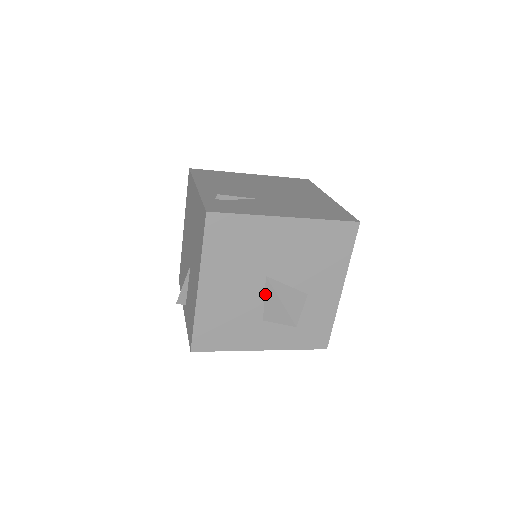
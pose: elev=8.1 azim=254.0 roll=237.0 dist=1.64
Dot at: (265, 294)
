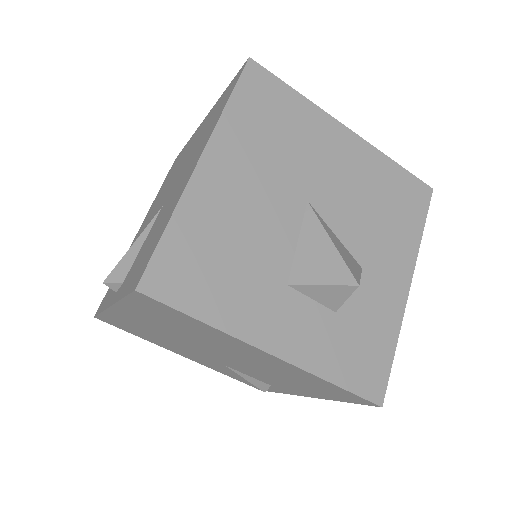
Dot at: (300, 232)
